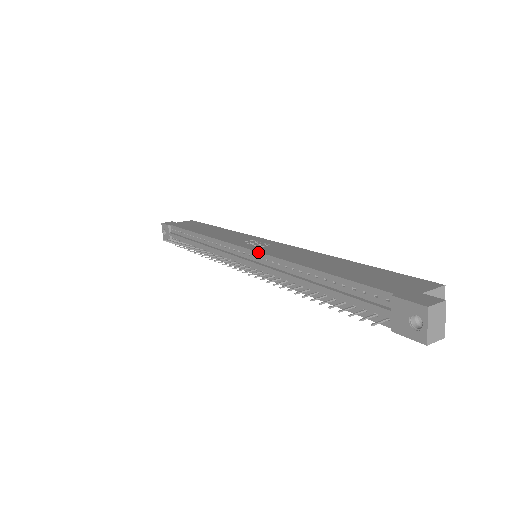
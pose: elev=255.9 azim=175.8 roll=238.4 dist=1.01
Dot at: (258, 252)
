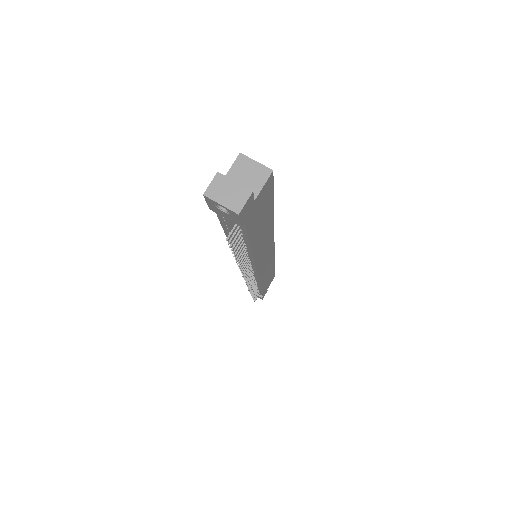
Dot at: occluded
